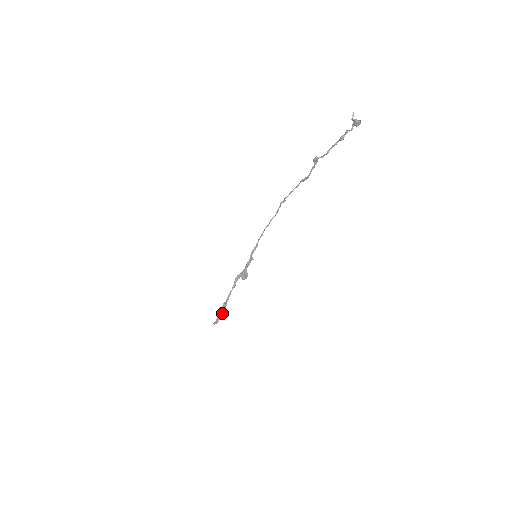
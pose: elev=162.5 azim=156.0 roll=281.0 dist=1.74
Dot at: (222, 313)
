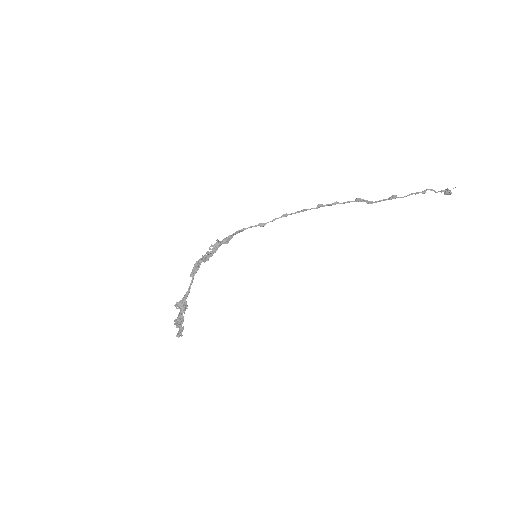
Dot at: (181, 317)
